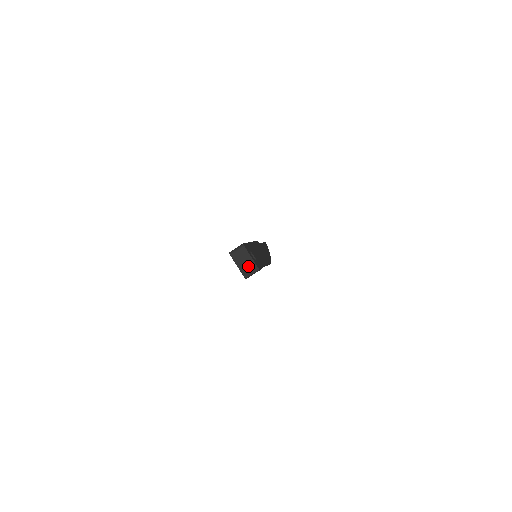
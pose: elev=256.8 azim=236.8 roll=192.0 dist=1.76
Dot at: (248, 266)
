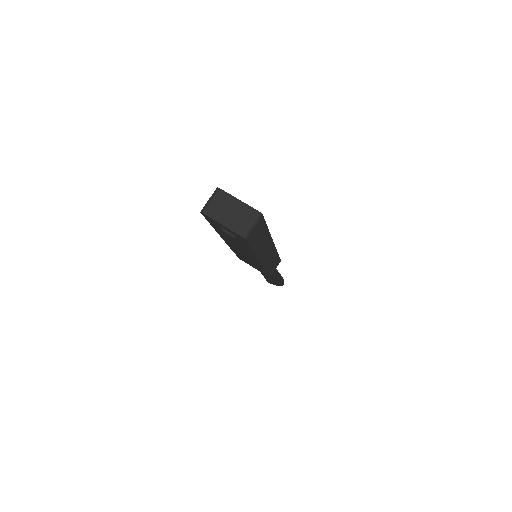
Dot at: (240, 216)
